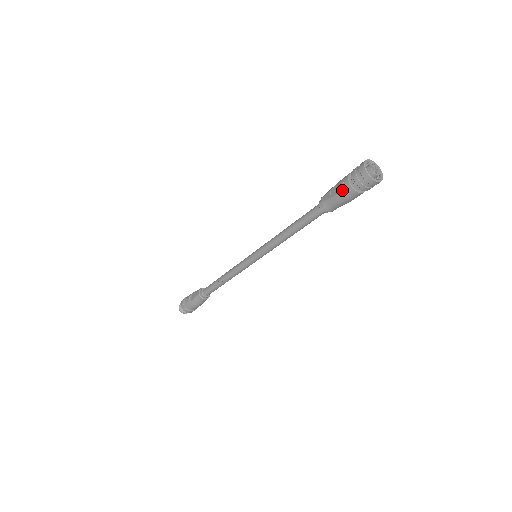
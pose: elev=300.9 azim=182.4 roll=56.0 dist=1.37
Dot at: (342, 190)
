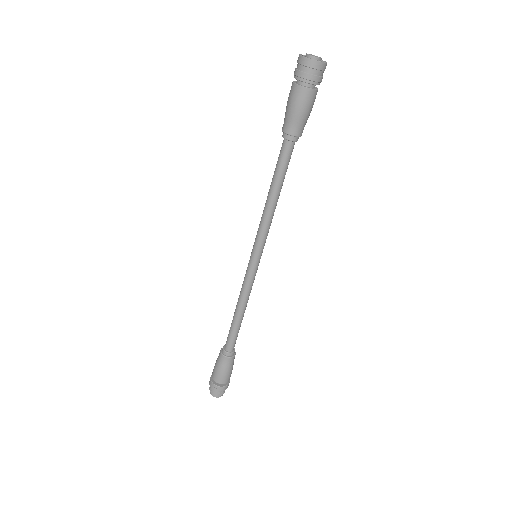
Dot at: (289, 94)
